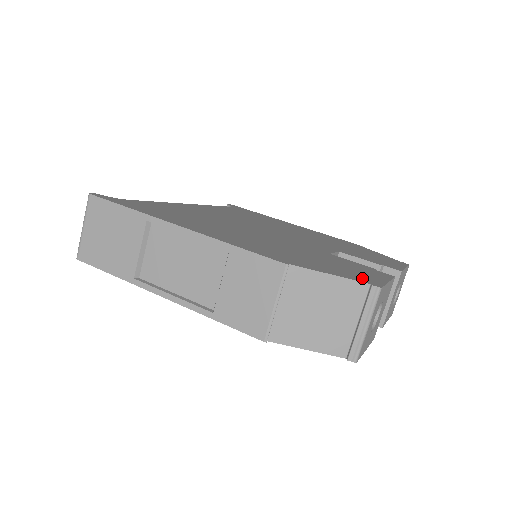
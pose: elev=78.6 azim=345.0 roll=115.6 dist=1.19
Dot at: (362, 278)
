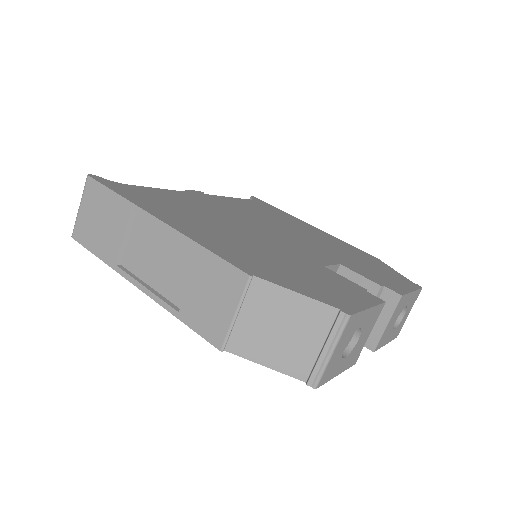
Dot at: (336, 300)
